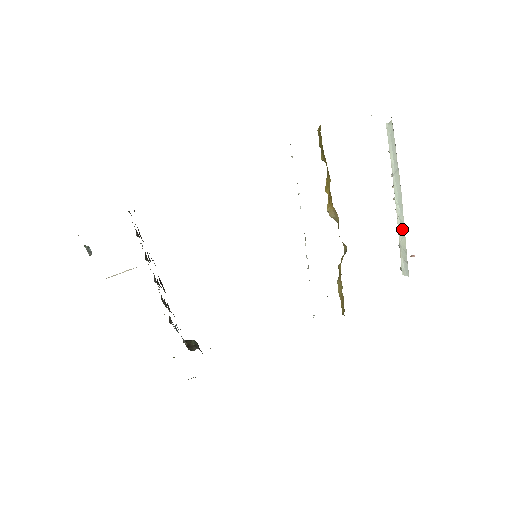
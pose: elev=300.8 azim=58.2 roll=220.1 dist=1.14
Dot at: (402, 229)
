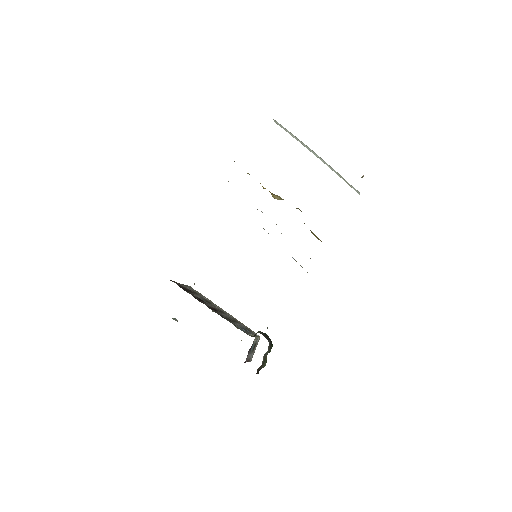
Dot at: (332, 169)
